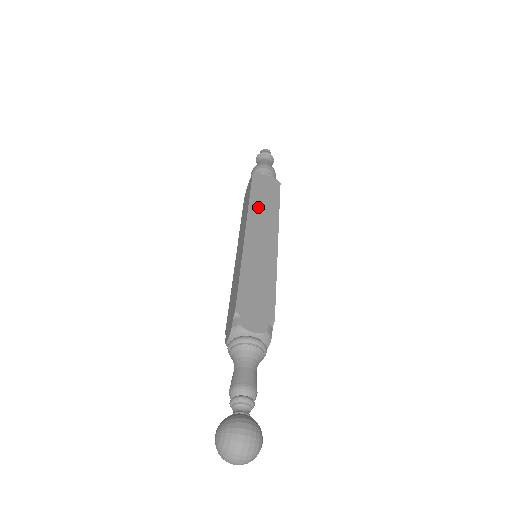
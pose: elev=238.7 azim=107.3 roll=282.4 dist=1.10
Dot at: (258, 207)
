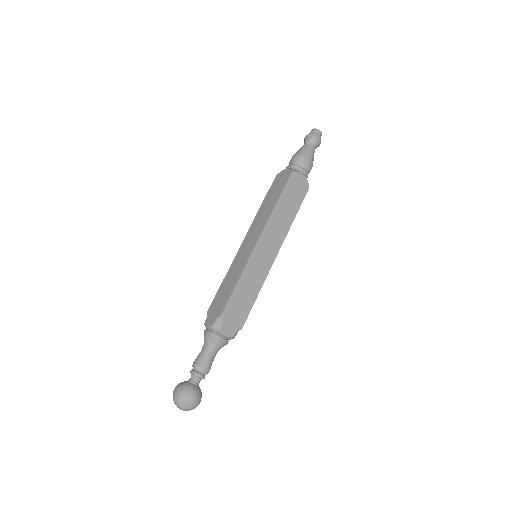
Dot at: (279, 215)
